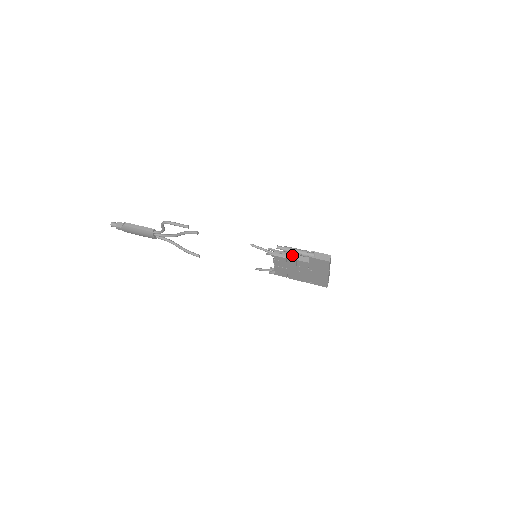
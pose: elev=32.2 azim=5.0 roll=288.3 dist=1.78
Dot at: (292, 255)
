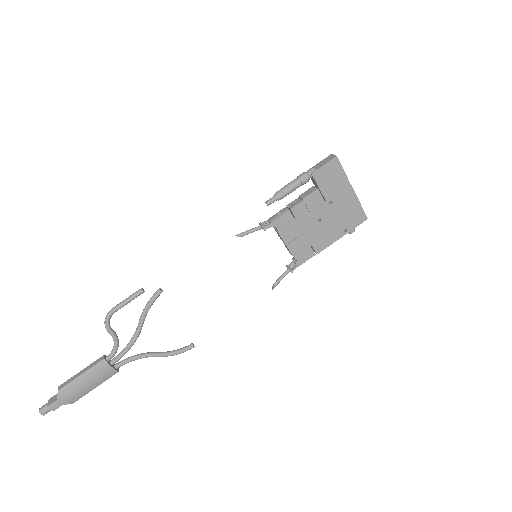
Dot at: (292, 204)
